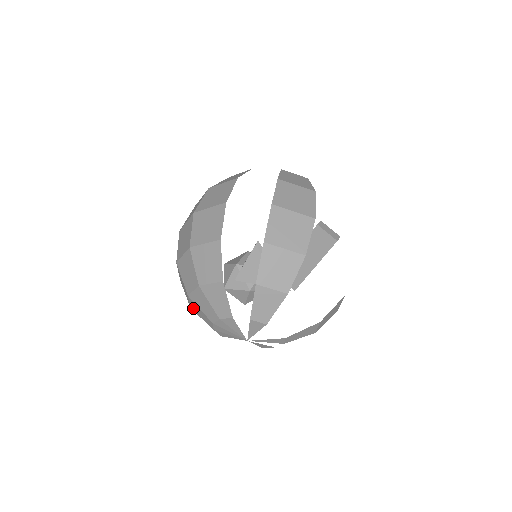
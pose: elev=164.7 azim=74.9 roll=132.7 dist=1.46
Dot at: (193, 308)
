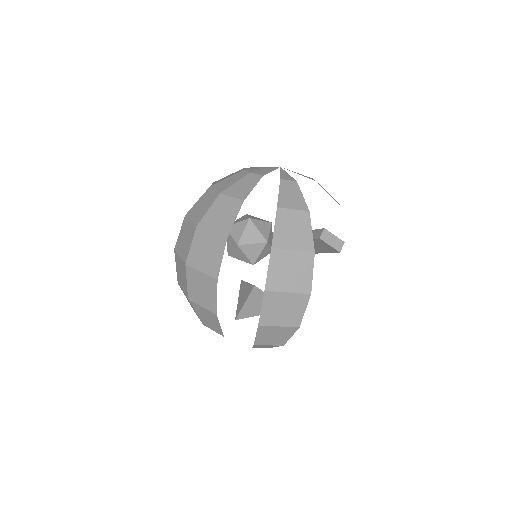
Dot at: occluded
